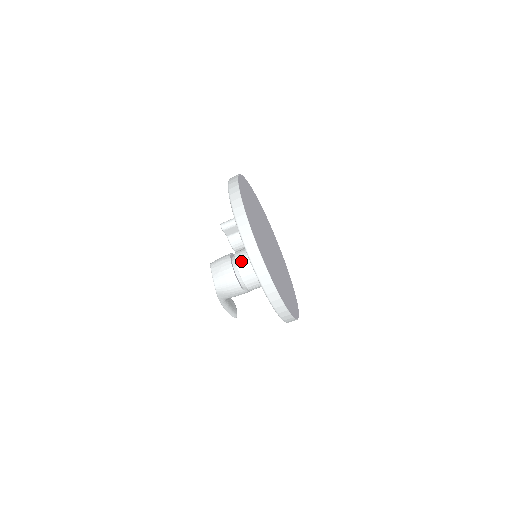
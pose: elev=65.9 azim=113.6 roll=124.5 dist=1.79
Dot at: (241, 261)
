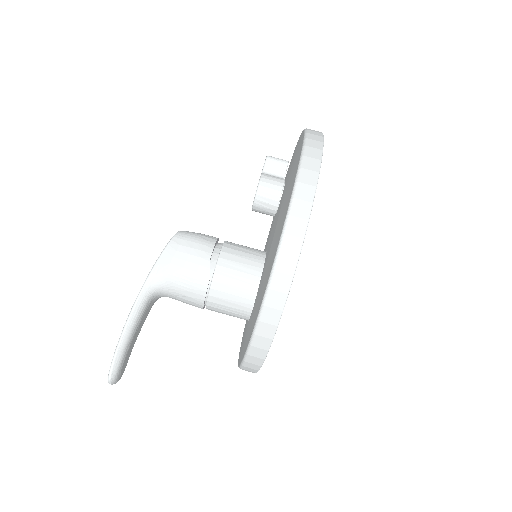
Dot at: occluded
